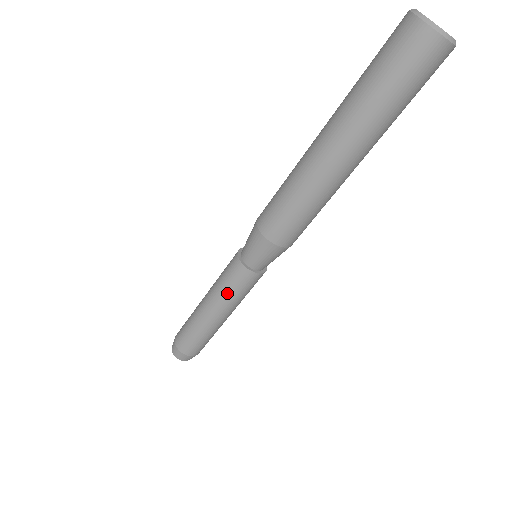
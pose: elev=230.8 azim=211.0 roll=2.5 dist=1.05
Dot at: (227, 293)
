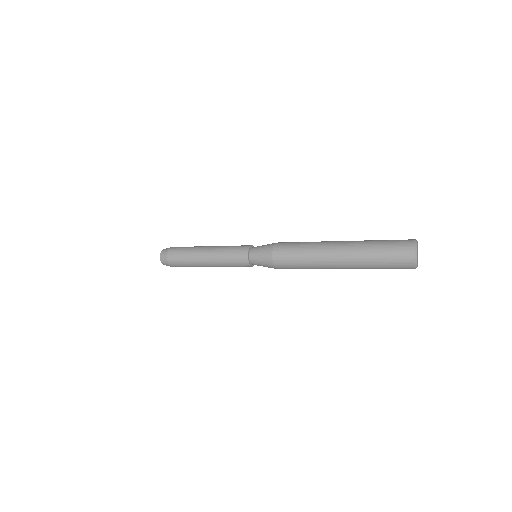
Dot at: (228, 266)
